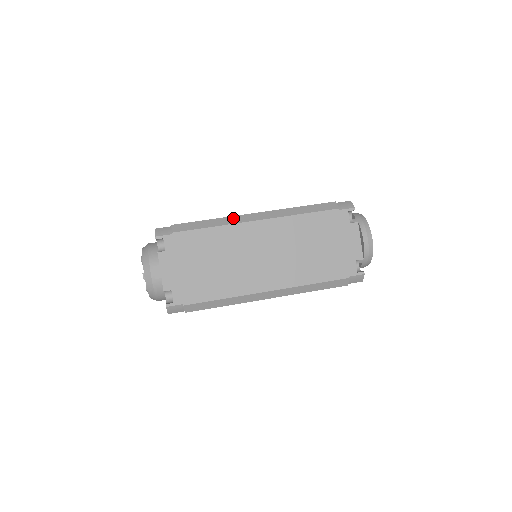
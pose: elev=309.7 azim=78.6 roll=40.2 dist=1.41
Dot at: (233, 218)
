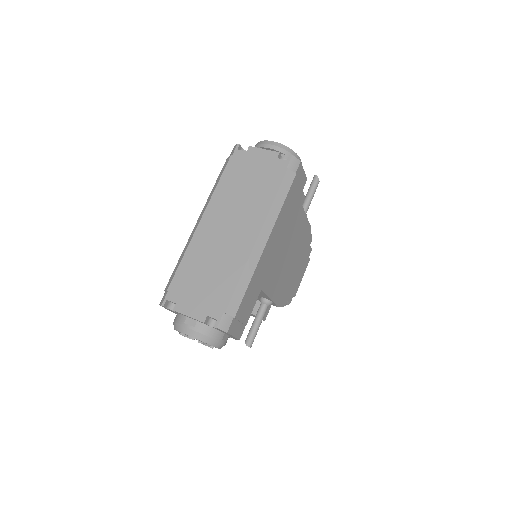
Dot at: (189, 240)
